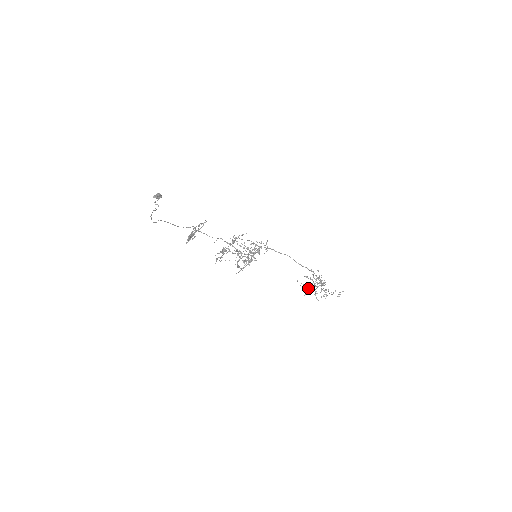
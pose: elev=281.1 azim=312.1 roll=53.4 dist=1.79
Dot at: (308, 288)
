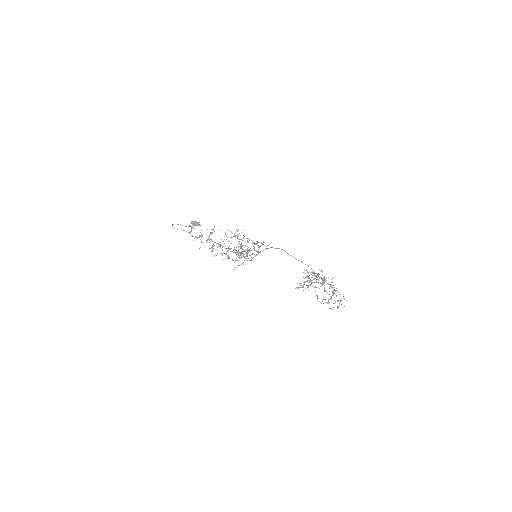
Dot at: (307, 287)
